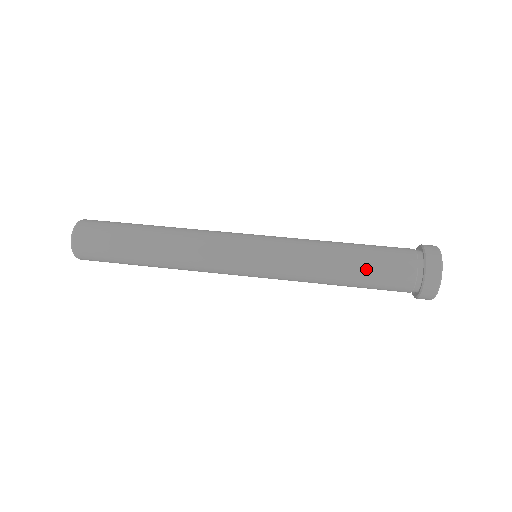
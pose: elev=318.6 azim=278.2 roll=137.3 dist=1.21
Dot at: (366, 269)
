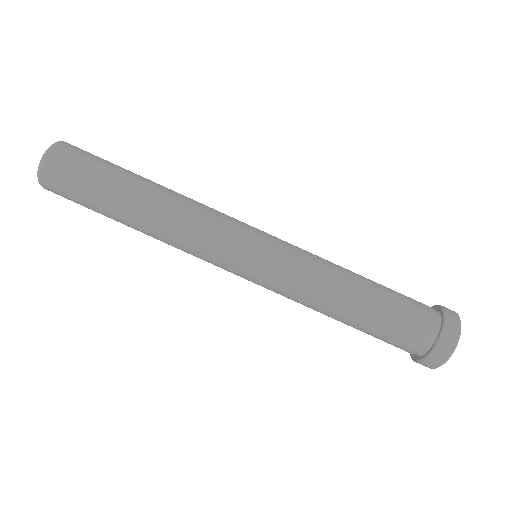
Dot at: (370, 324)
